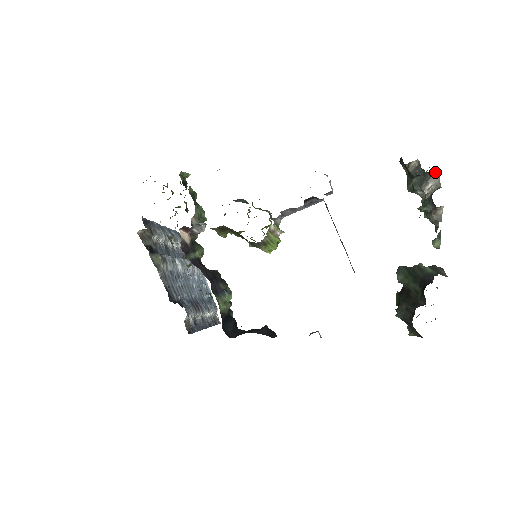
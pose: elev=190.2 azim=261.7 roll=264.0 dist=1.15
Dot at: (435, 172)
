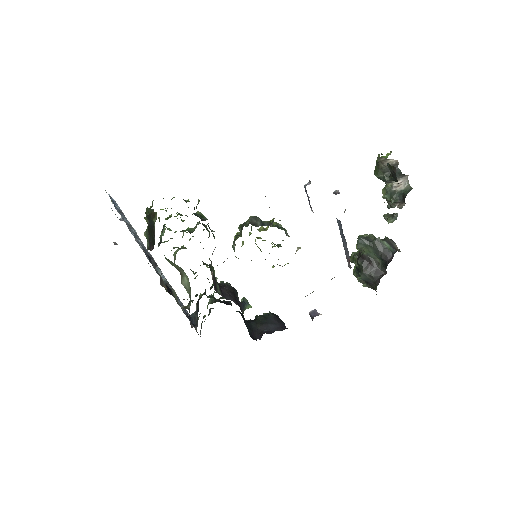
Dot at: occluded
